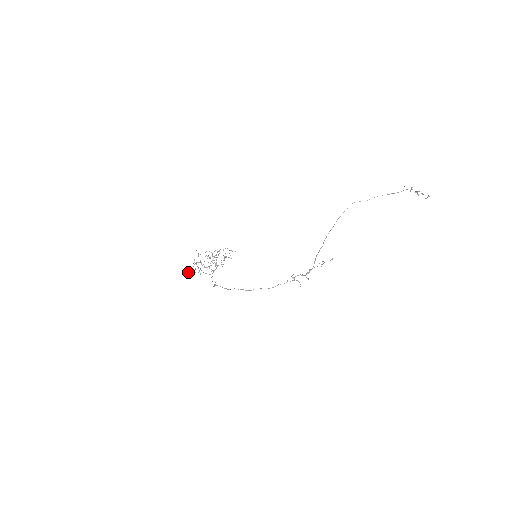
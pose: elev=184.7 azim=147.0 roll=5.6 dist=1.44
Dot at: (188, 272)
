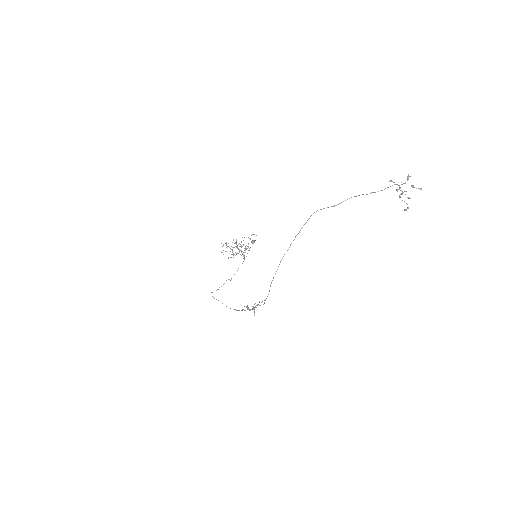
Dot at: (252, 241)
